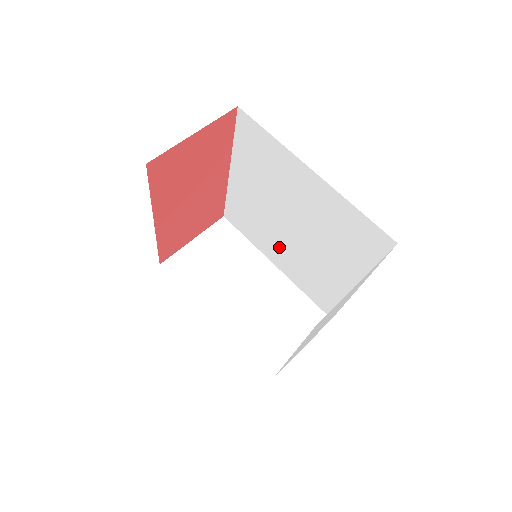
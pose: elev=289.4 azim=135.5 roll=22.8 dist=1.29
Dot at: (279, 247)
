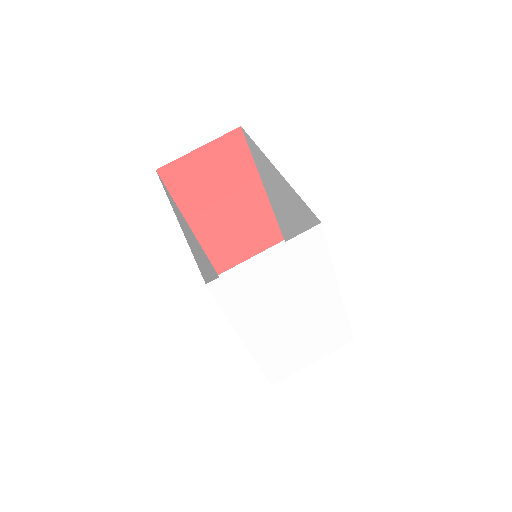
Dot at: occluded
